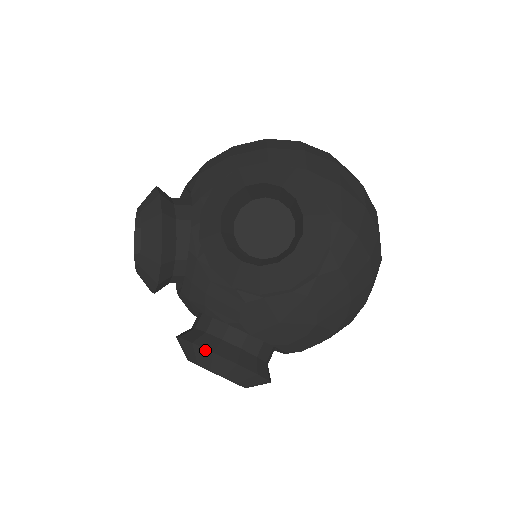
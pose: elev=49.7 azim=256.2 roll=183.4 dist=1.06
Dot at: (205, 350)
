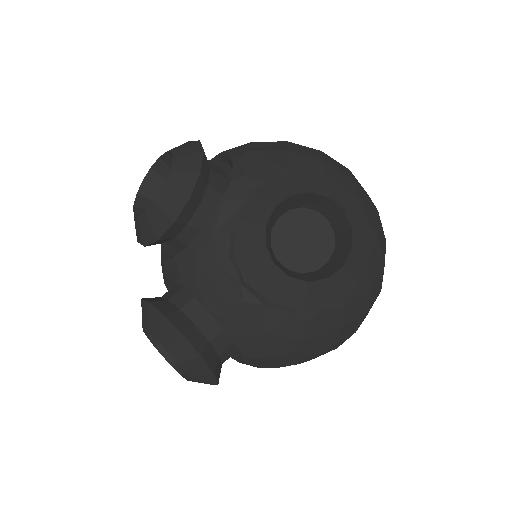
Dot at: (175, 328)
